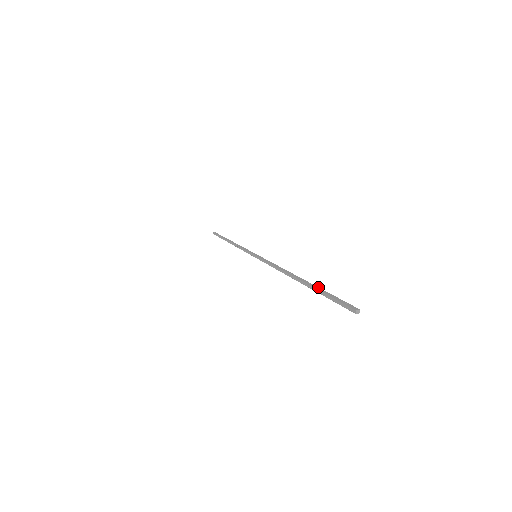
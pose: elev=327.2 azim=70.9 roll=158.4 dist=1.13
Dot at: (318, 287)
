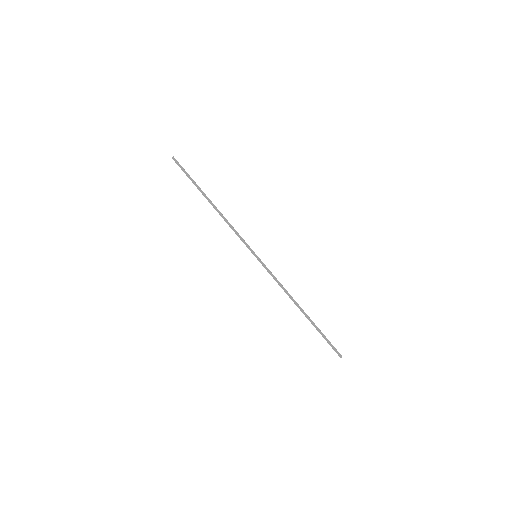
Dot at: (318, 328)
